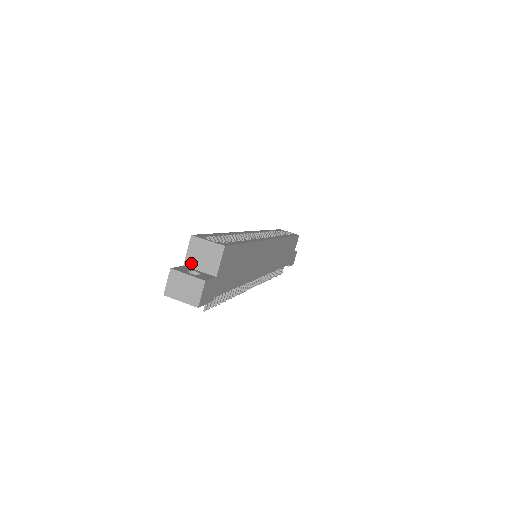
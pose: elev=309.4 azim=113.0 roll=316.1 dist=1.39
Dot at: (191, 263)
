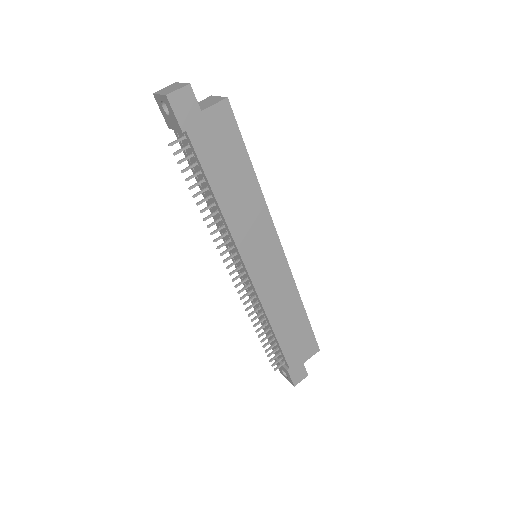
Dot at: occluded
